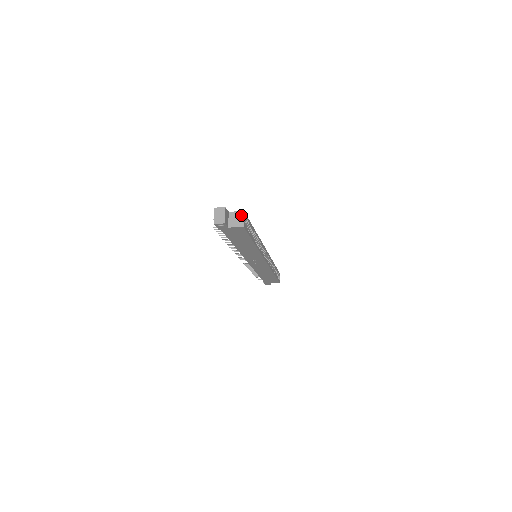
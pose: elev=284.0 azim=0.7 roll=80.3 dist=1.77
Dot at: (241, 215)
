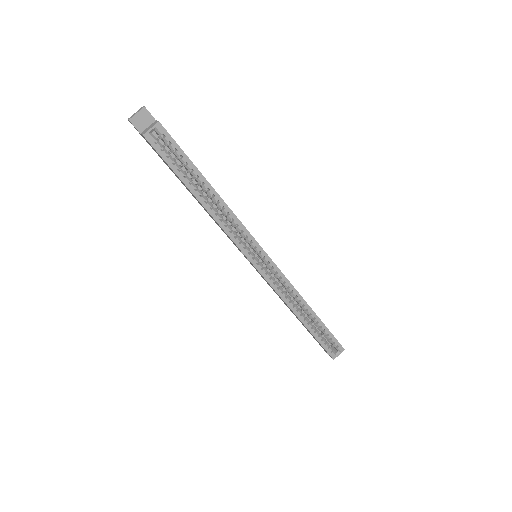
Dot at: (154, 124)
